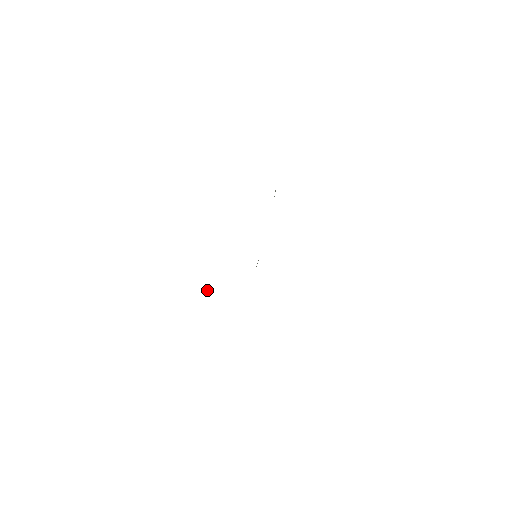
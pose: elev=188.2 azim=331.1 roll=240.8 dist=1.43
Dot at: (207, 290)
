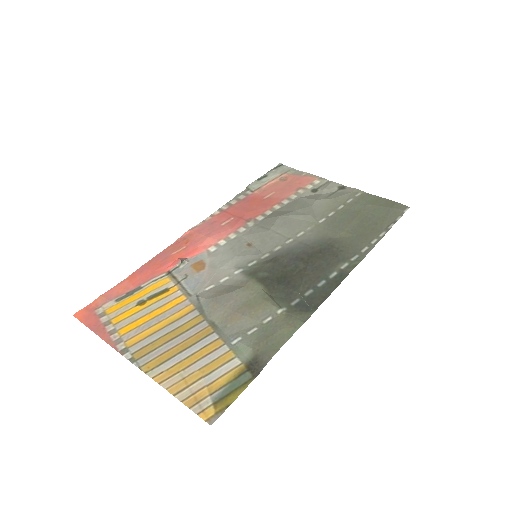
Dot at: (182, 259)
